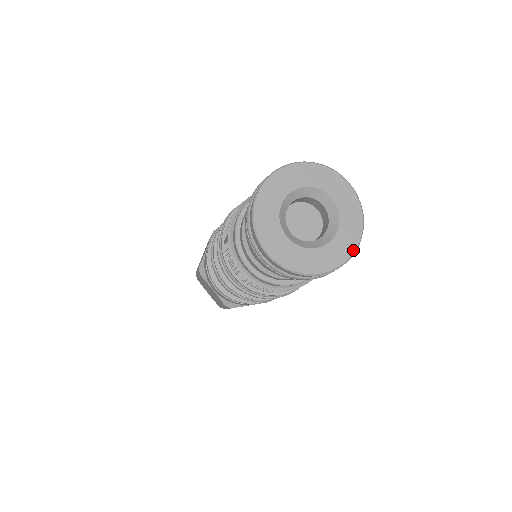
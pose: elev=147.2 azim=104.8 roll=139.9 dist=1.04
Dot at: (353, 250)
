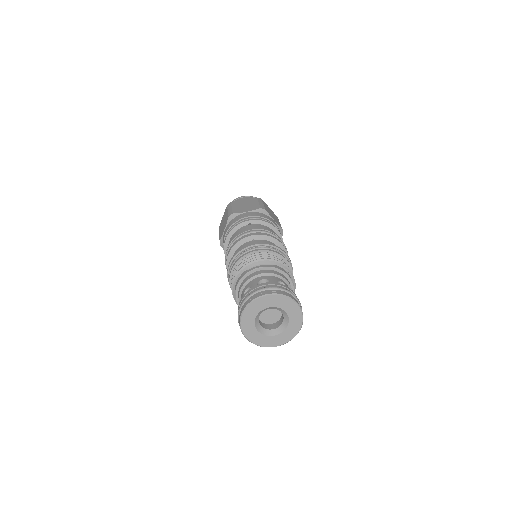
Dot at: (295, 335)
